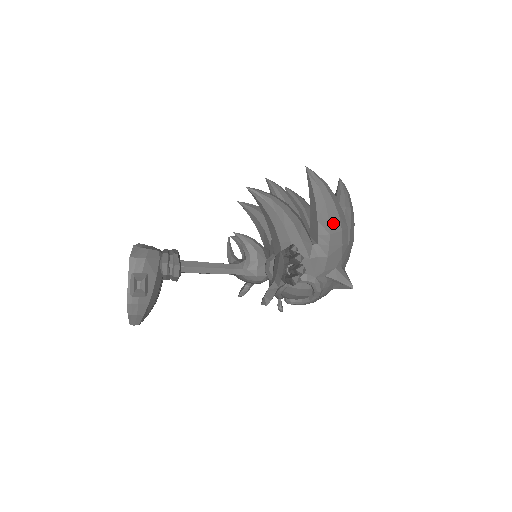
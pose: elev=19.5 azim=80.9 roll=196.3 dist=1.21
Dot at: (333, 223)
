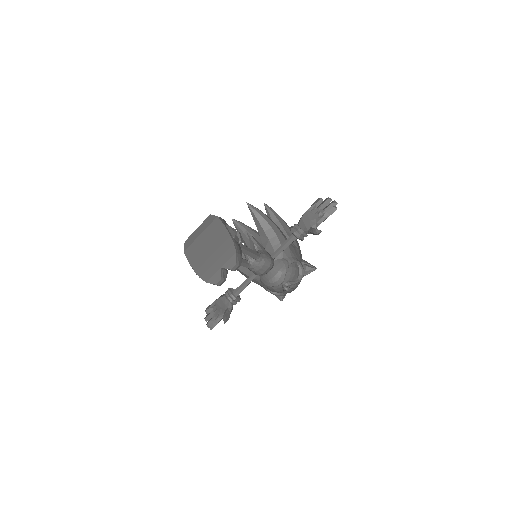
Dot at: occluded
